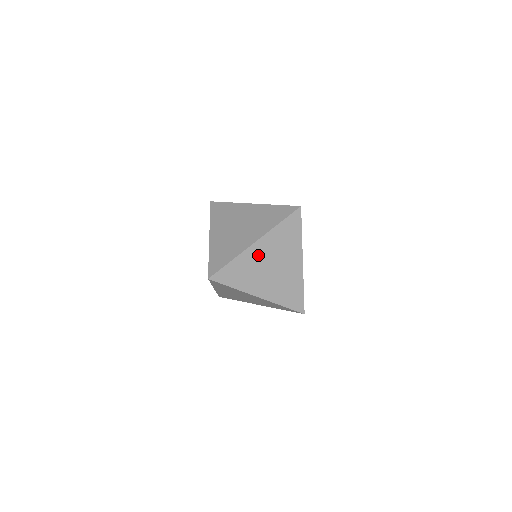
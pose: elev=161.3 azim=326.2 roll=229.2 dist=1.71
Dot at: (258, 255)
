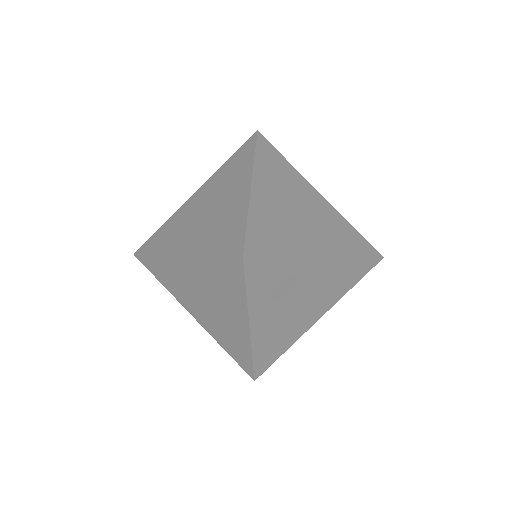
Dot at: (270, 200)
